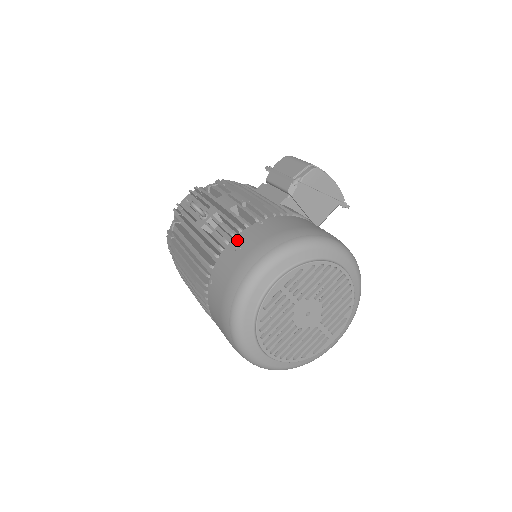
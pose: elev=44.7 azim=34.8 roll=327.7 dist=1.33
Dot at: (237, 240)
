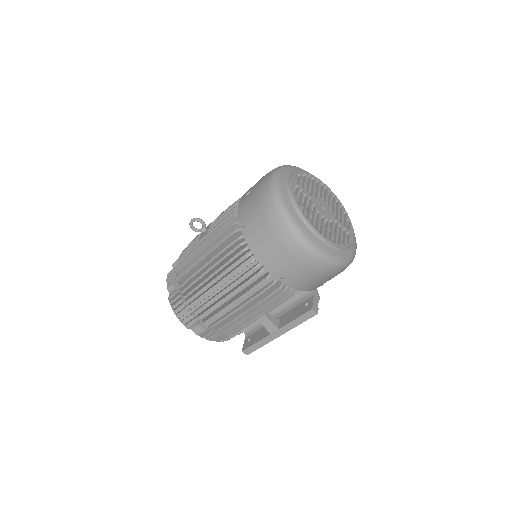
Dot at: (244, 195)
